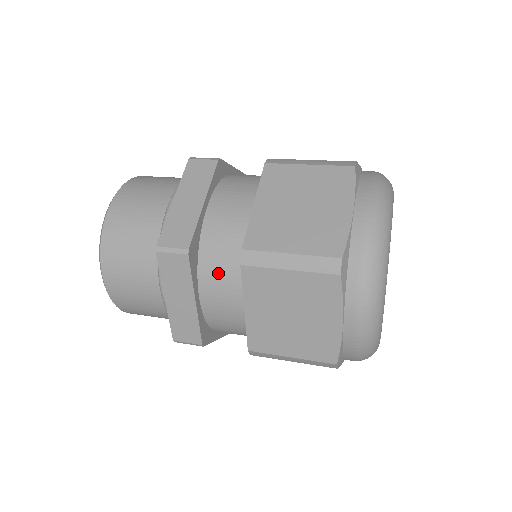
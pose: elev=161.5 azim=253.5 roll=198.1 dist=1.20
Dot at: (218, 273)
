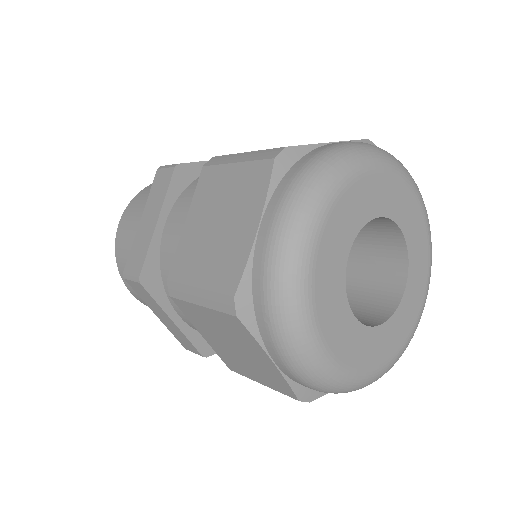
Dot at: occluded
